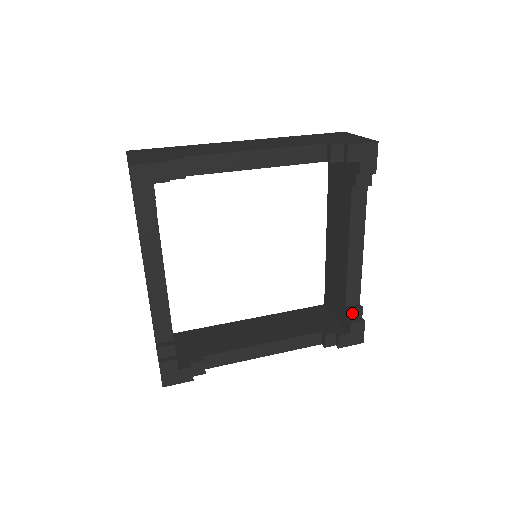
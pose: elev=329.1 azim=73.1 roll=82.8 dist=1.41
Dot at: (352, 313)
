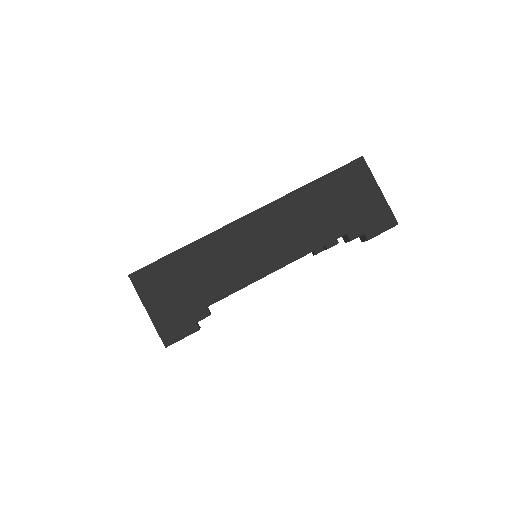
Dot at: occluded
